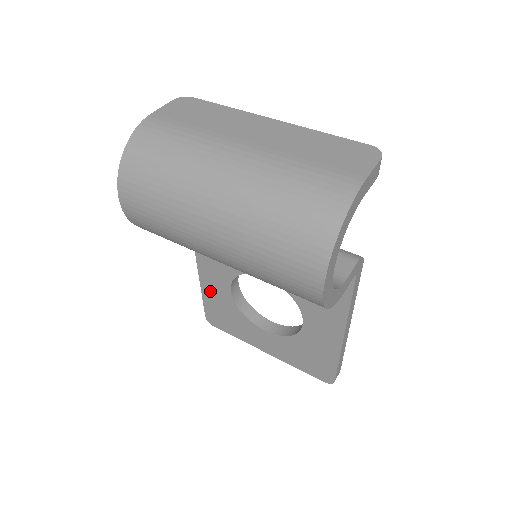
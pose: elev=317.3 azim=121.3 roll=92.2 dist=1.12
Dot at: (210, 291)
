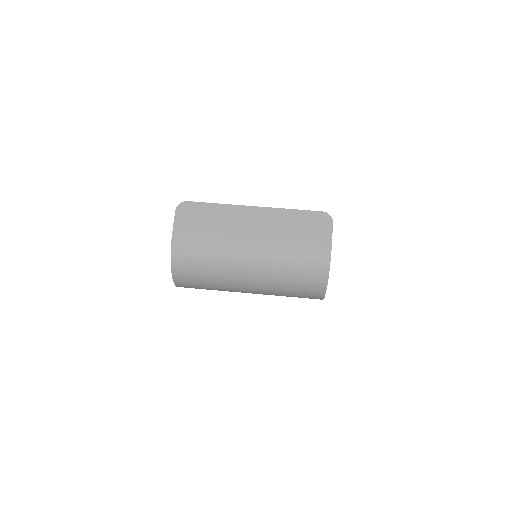
Dot at: occluded
